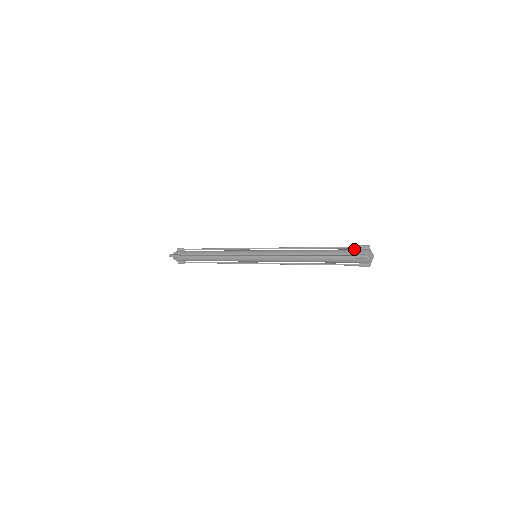
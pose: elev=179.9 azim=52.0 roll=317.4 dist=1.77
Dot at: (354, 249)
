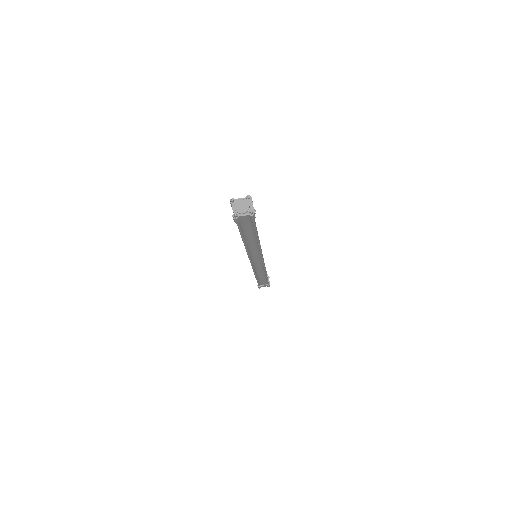
Dot at: occluded
